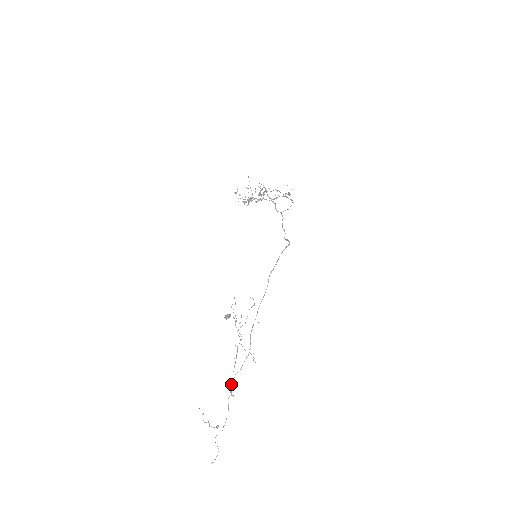
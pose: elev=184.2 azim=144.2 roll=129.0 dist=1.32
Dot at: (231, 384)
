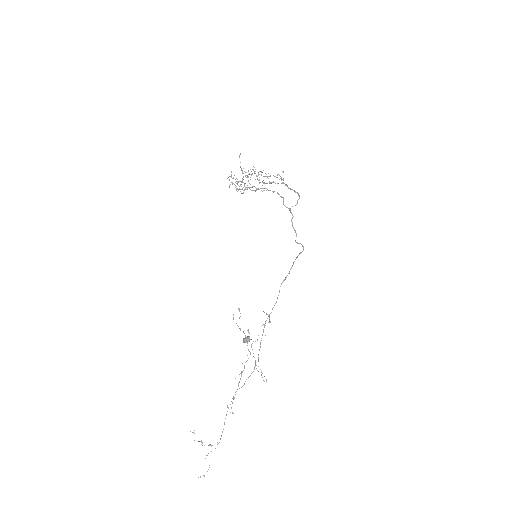
Dot at: (232, 402)
